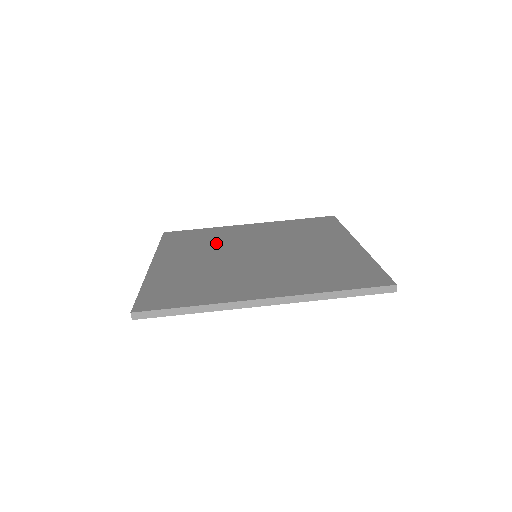
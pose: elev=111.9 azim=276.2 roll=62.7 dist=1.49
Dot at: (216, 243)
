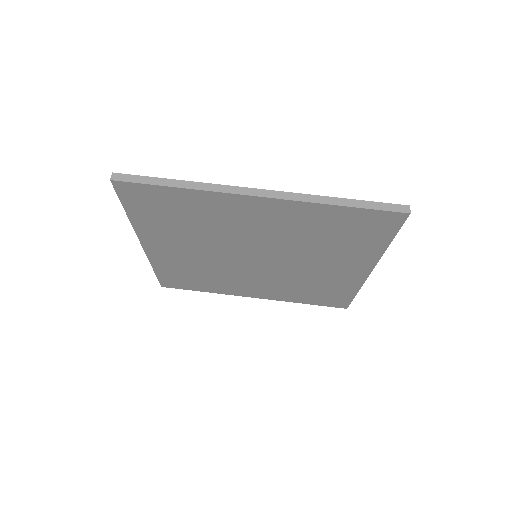
Dot at: occluded
